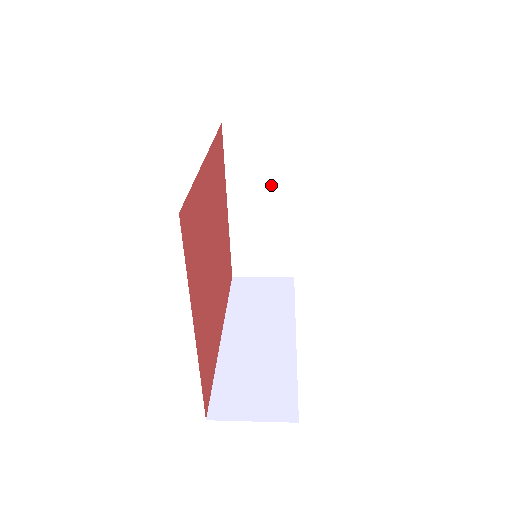
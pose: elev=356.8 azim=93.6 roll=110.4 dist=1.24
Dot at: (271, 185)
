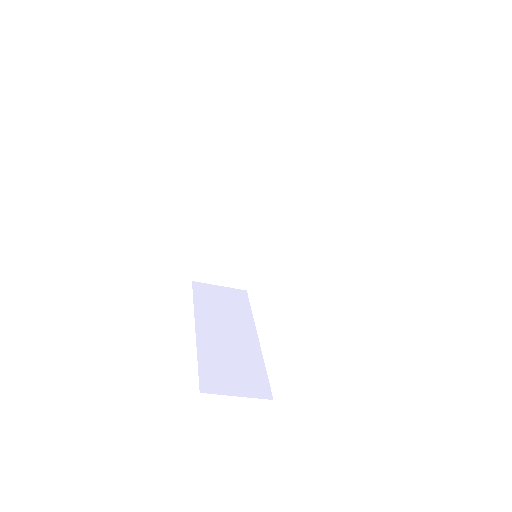
Dot at: (234, 320)
